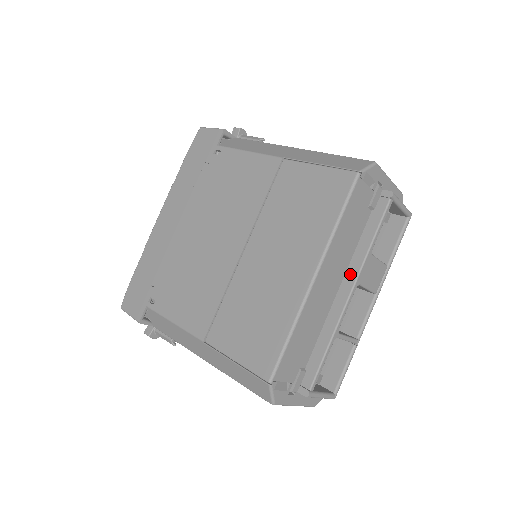
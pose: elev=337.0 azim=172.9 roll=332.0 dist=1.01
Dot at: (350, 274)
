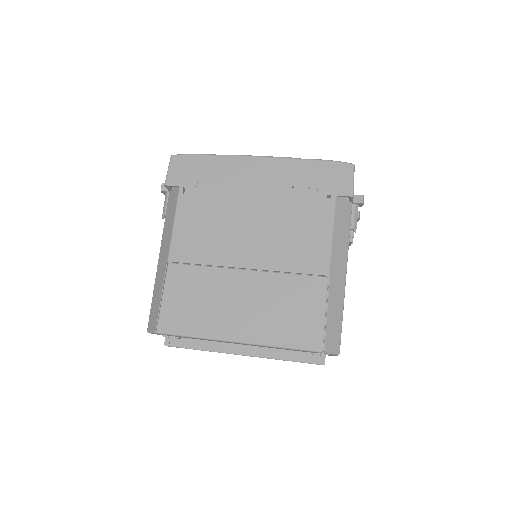
Dot at: (256, 350)
